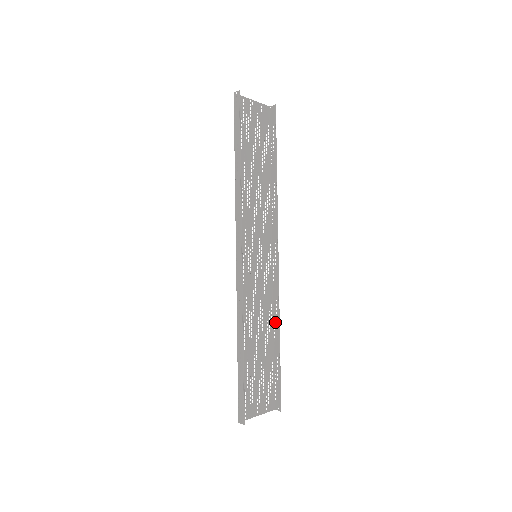
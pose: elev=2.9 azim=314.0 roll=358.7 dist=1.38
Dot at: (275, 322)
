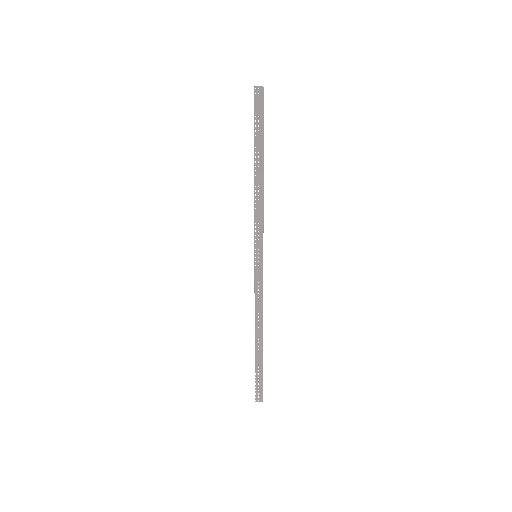
Dot at: occluded
